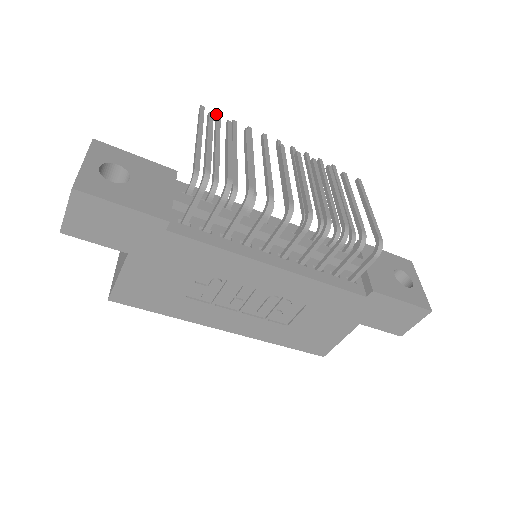
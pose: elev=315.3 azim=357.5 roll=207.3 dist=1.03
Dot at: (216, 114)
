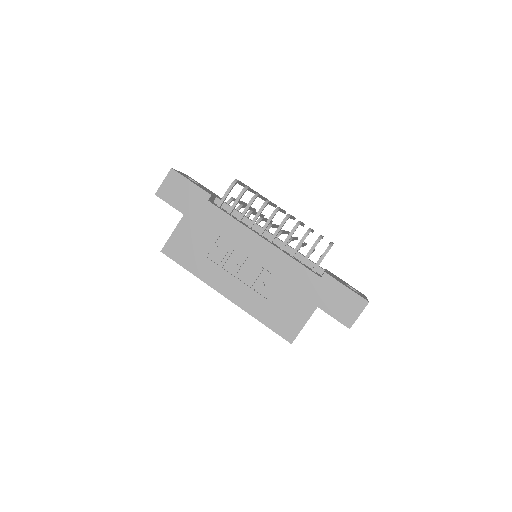
Dot at: occluded
